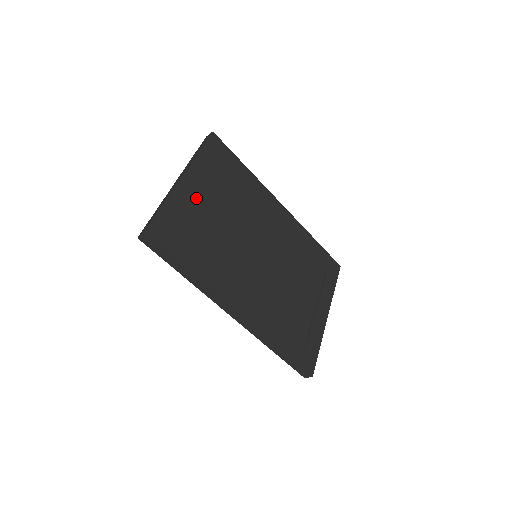
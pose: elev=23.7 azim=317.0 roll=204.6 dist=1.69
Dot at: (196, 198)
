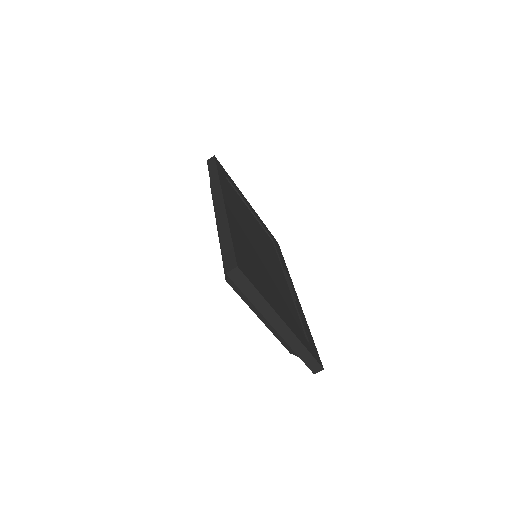
Dot at: (247, 208)
